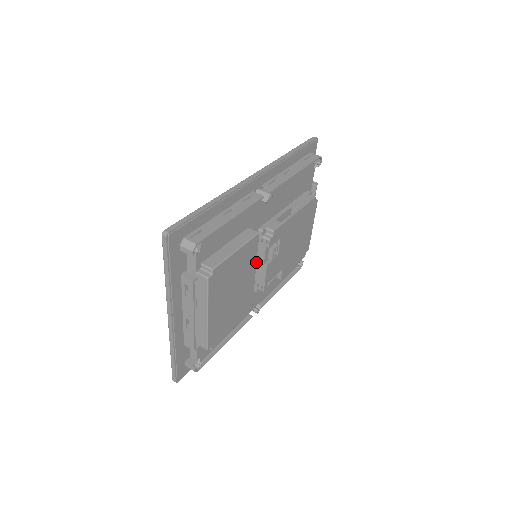
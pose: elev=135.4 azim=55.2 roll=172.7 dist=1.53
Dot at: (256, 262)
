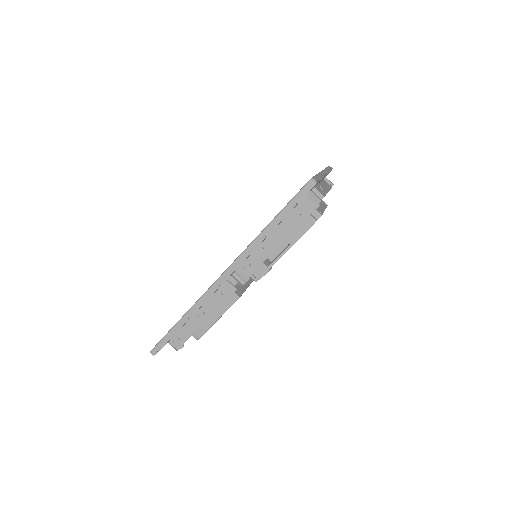
Dot at: occluded
